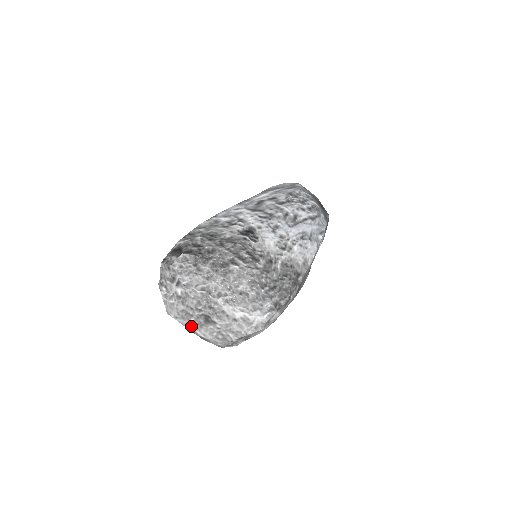
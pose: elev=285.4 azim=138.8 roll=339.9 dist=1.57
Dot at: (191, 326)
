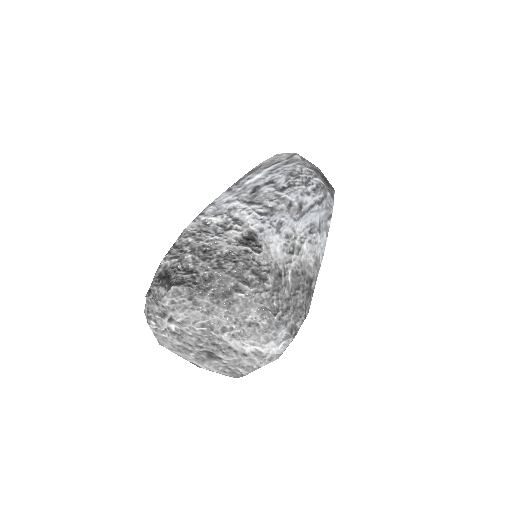
Dot at: (190, 359)
